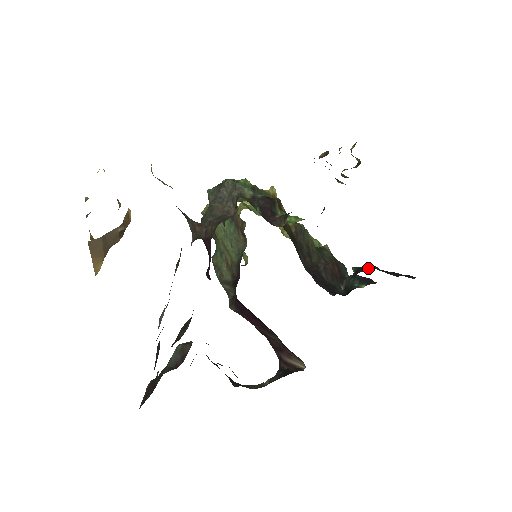
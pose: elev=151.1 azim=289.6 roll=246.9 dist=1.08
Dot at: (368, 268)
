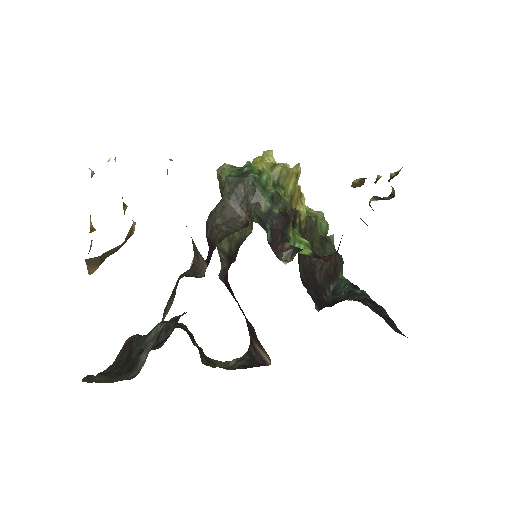
Dot at: (360, 296)
